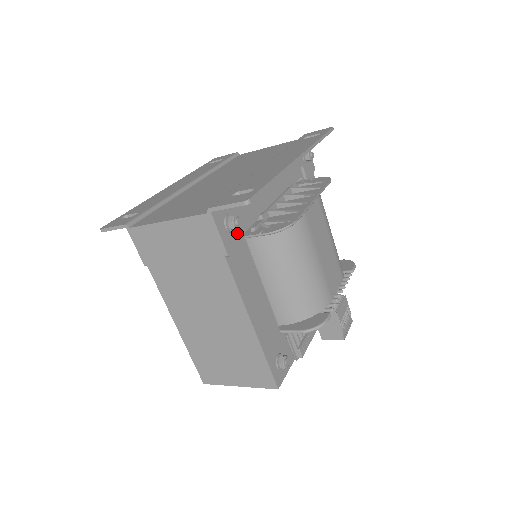
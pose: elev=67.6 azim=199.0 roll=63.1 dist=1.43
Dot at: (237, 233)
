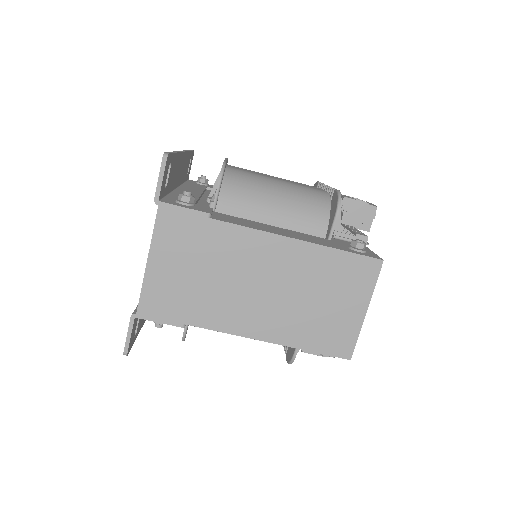
Dot at: (200, 207)
